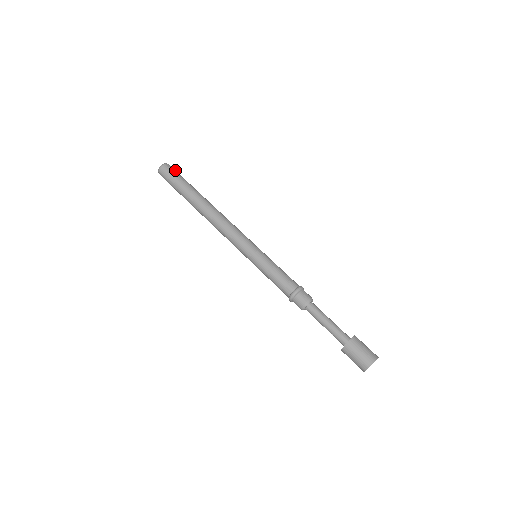
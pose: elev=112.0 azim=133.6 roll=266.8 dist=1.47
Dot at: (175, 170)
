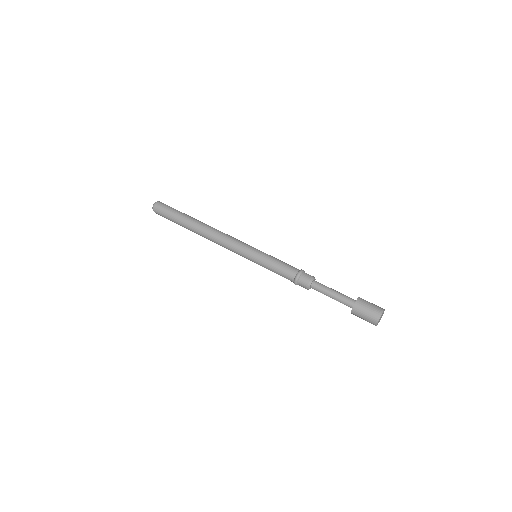
Dot at: occluded
